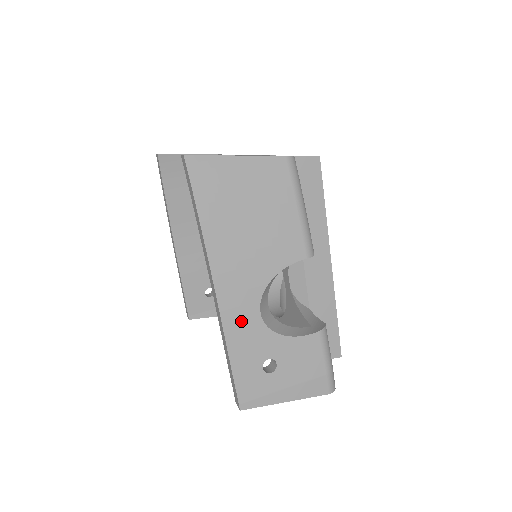
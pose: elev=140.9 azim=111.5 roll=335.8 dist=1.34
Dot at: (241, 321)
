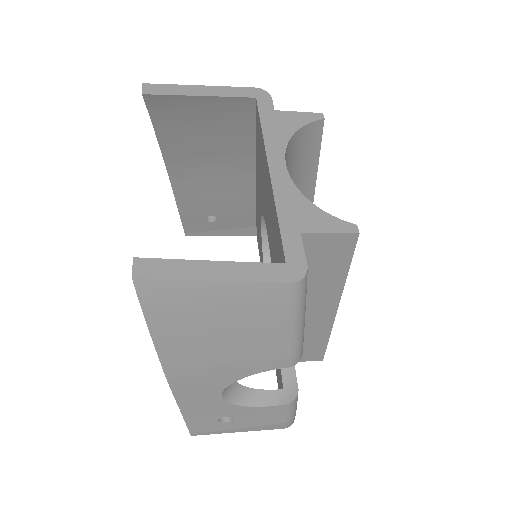
Dot at: (198, 400)
